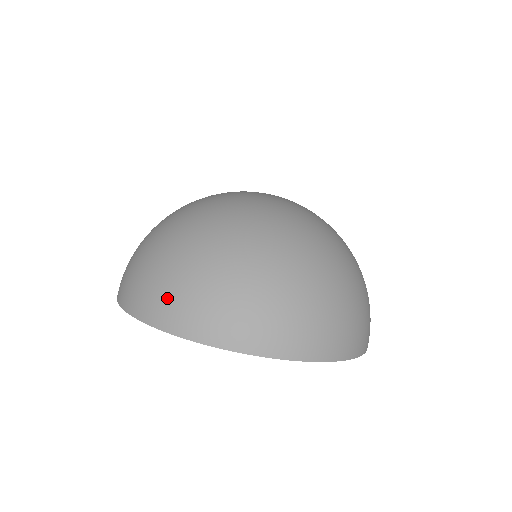
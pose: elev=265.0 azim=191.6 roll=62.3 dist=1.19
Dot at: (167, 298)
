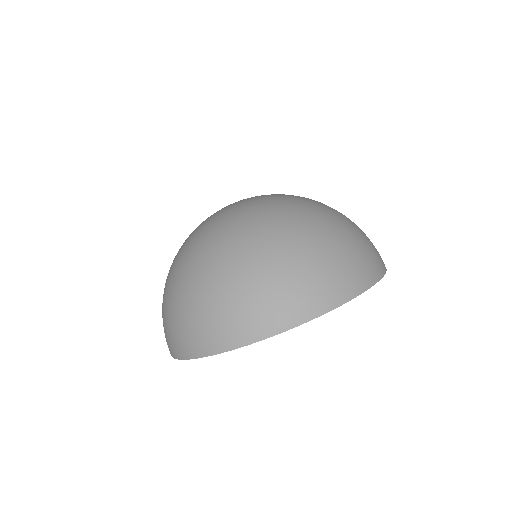
Dot at: occluded
